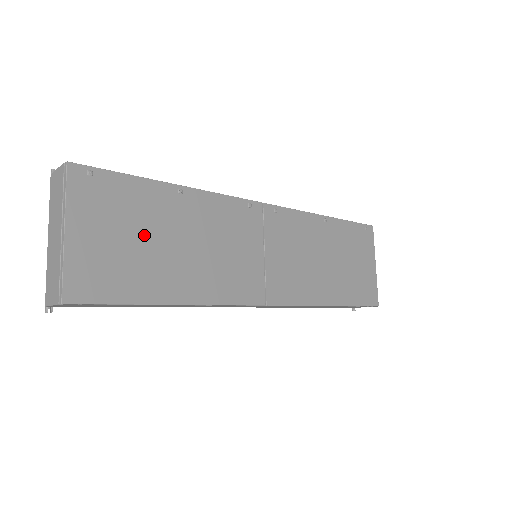
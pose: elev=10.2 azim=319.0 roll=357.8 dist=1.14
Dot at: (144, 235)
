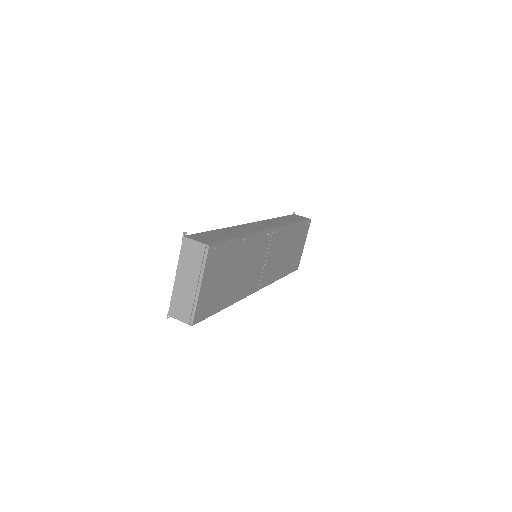
Dot at: (226, 274)
